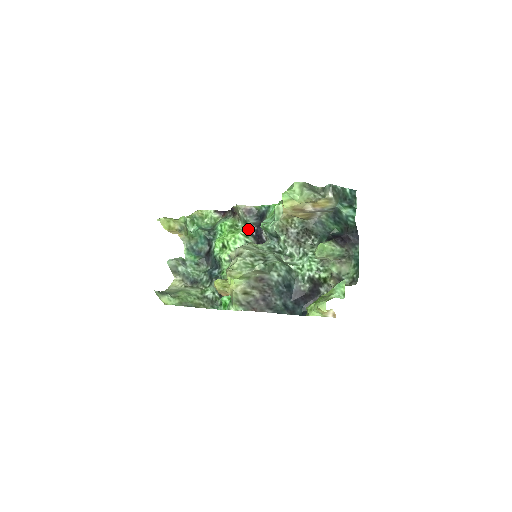
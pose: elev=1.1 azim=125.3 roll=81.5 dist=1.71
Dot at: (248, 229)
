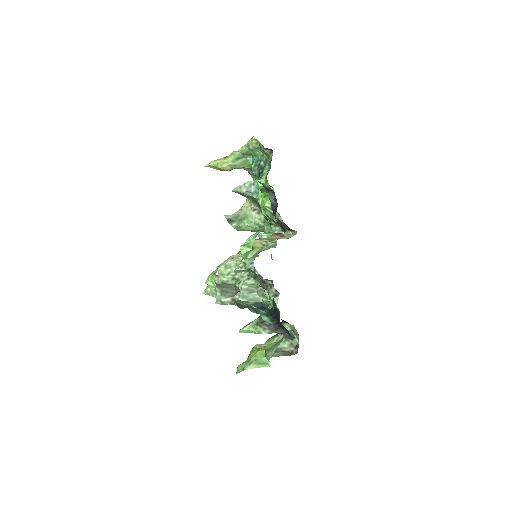
Dot at: occluded
